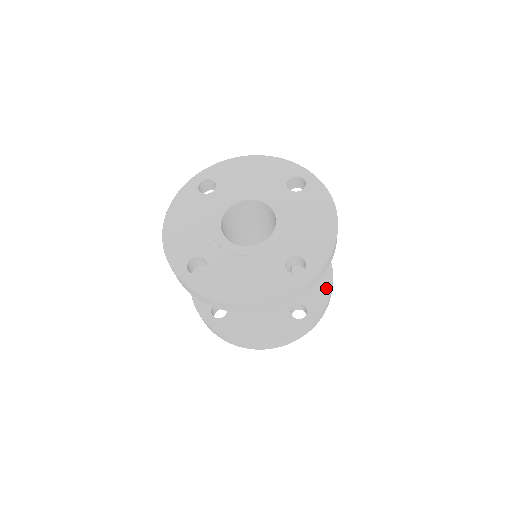
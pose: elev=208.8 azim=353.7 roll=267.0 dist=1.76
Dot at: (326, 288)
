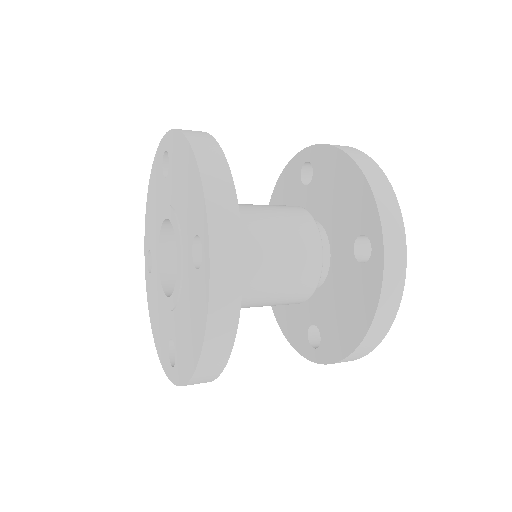
Dot at: (346, 346)
